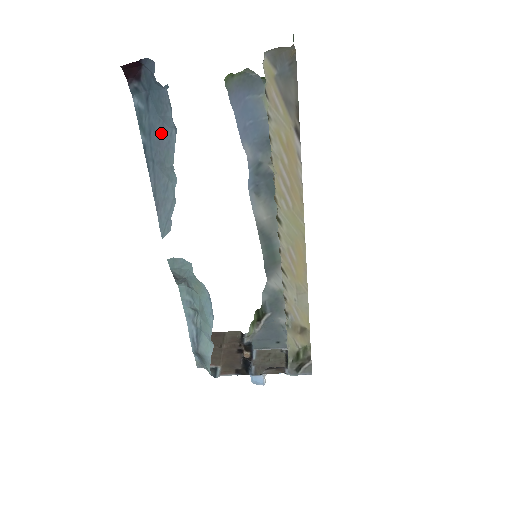
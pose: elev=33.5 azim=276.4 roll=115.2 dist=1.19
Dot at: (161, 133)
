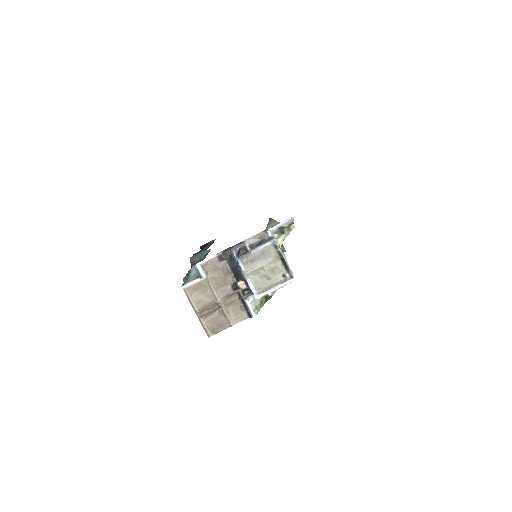
Dot at: occluded
